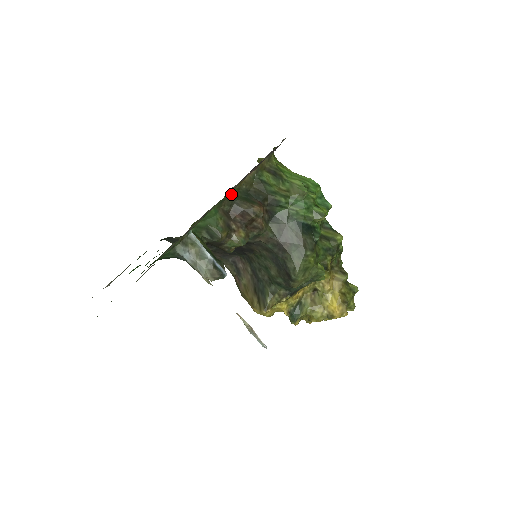
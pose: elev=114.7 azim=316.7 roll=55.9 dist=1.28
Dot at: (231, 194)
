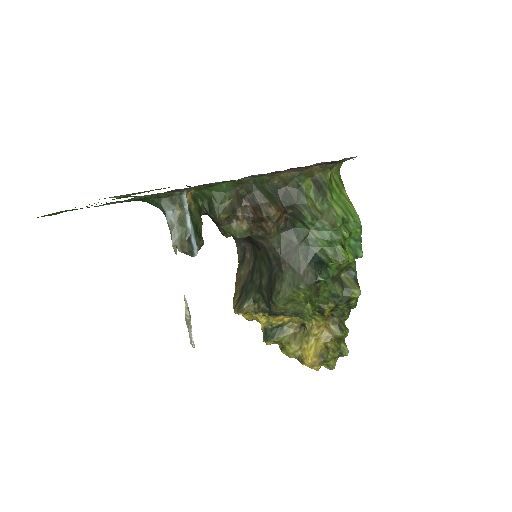
Dot at: (256, 181)
